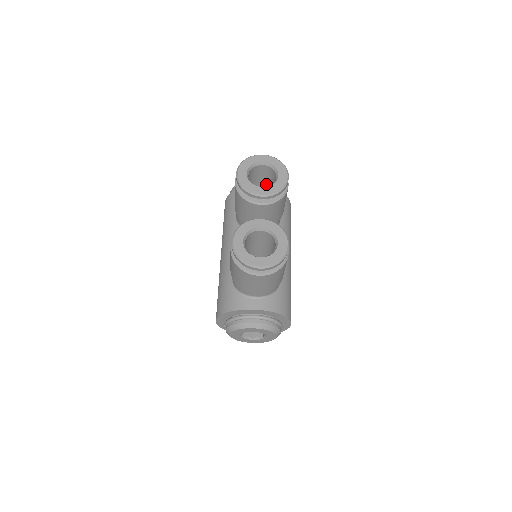
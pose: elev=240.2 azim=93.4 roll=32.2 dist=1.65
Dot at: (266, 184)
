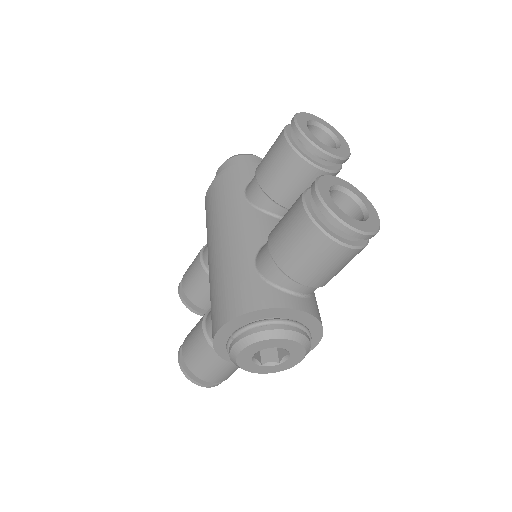
Dot at: occluded
